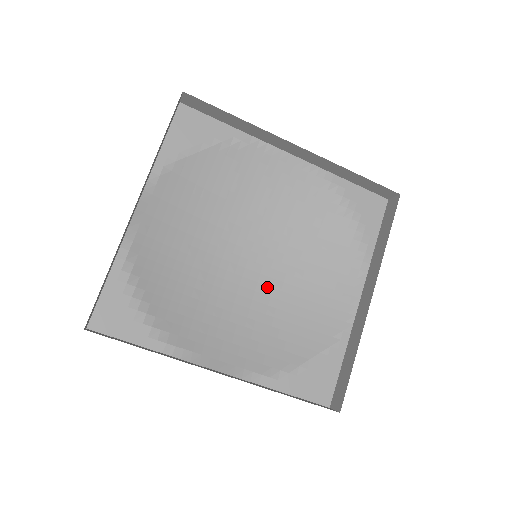
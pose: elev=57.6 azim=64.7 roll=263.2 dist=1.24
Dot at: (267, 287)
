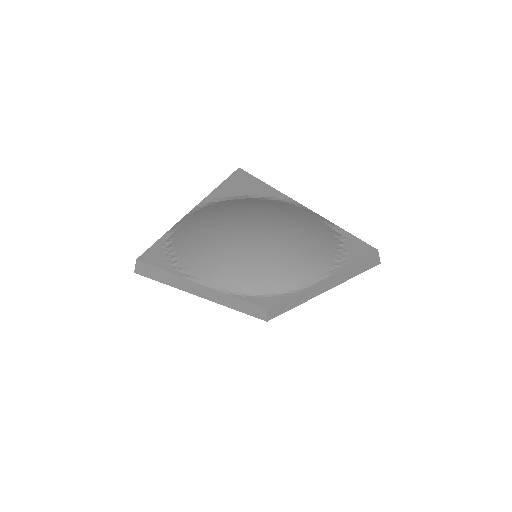
Dot at: (261, 254)
